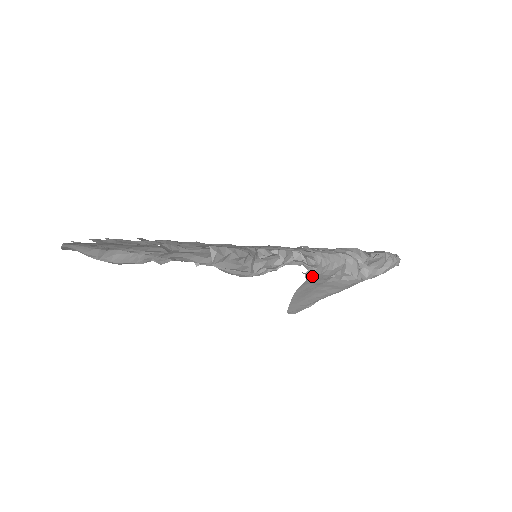
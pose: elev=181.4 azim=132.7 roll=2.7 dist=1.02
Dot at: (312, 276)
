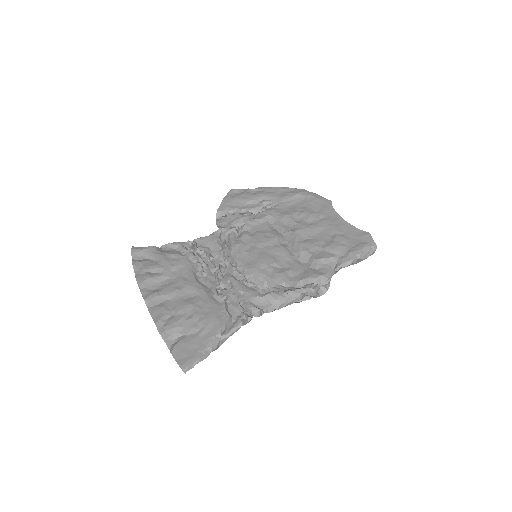
Dot at: occluded
